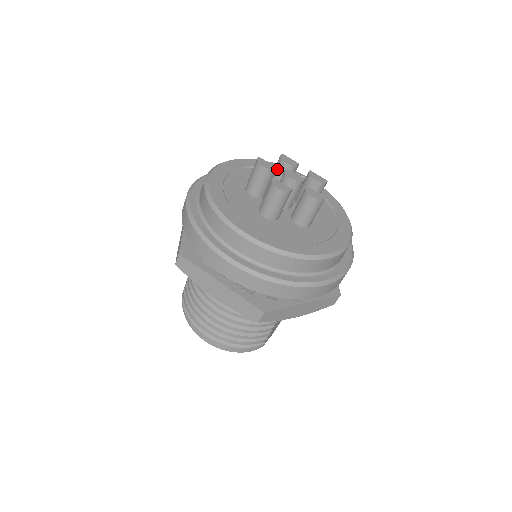
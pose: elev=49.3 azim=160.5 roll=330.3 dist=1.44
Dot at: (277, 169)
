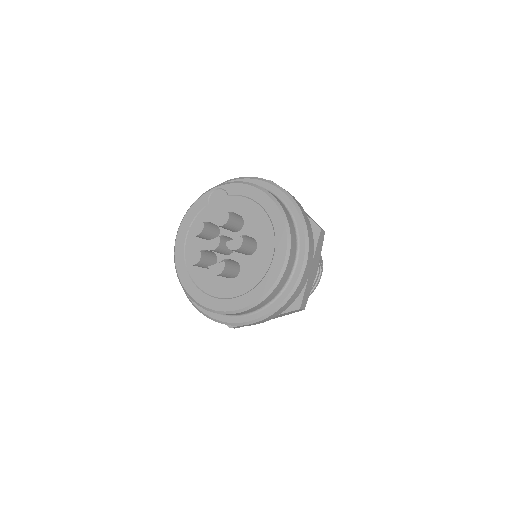
Dot at: occluded
